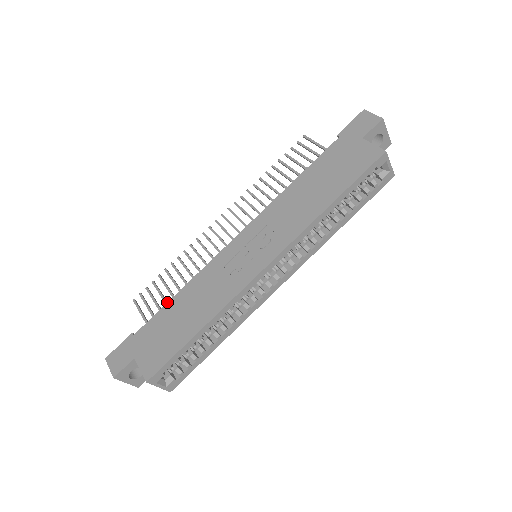
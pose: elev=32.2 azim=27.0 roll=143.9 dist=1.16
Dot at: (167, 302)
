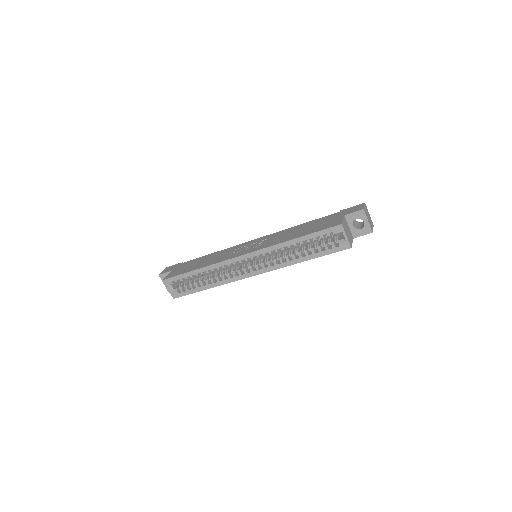
Dot at: occluded
